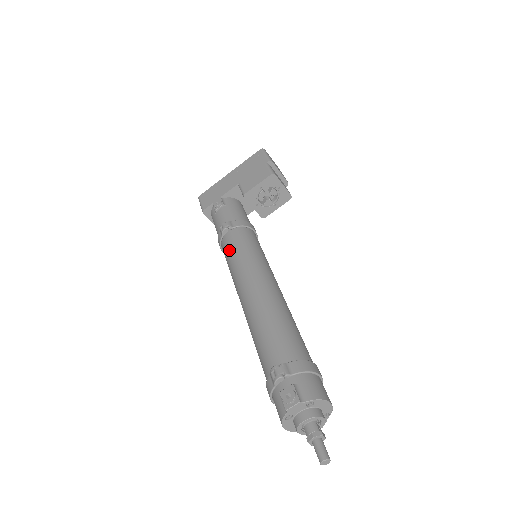
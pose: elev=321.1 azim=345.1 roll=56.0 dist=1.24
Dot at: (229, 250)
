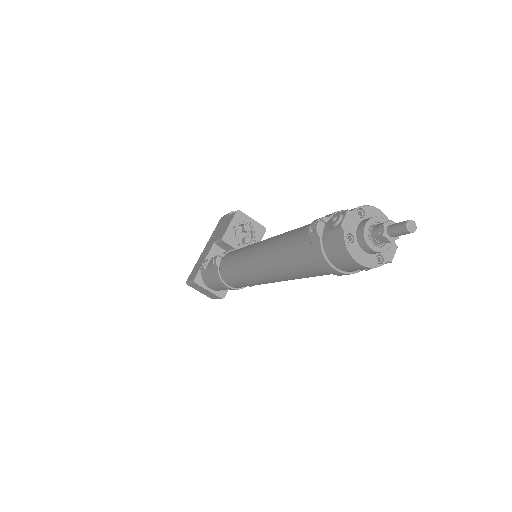
Dot at: (228, 263)
